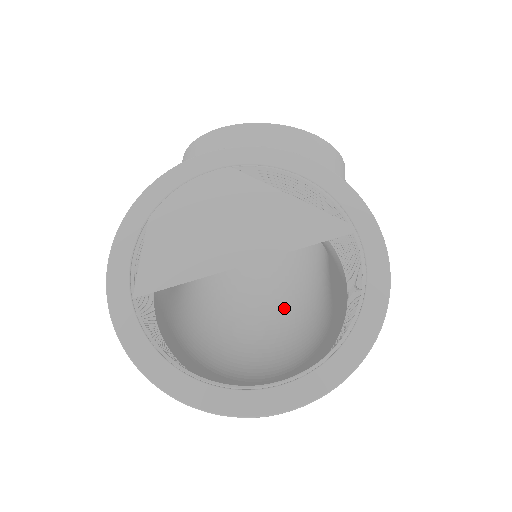
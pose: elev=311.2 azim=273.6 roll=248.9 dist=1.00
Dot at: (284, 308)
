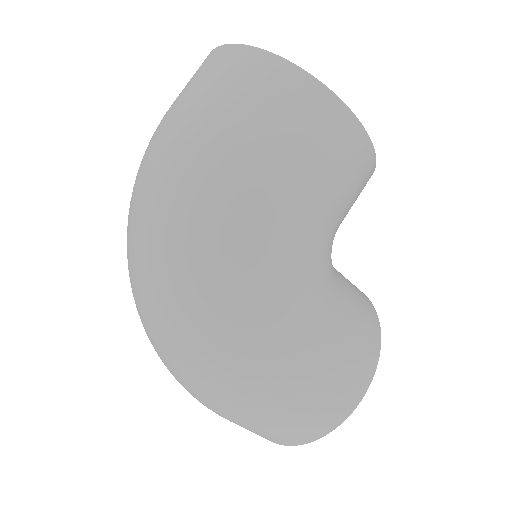
Dot at: occluded
